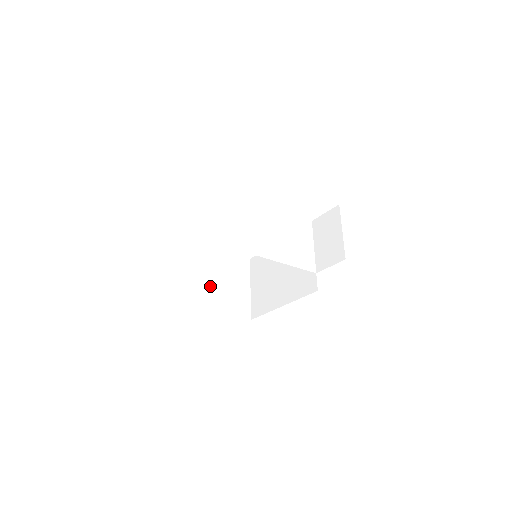
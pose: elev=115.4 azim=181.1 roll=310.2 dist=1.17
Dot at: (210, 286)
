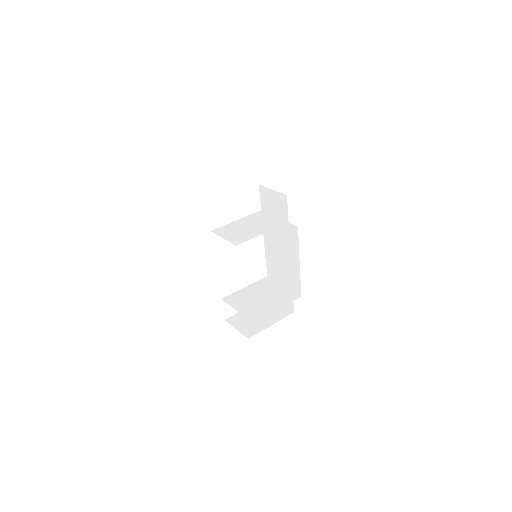
Dot at: (258, 304)
